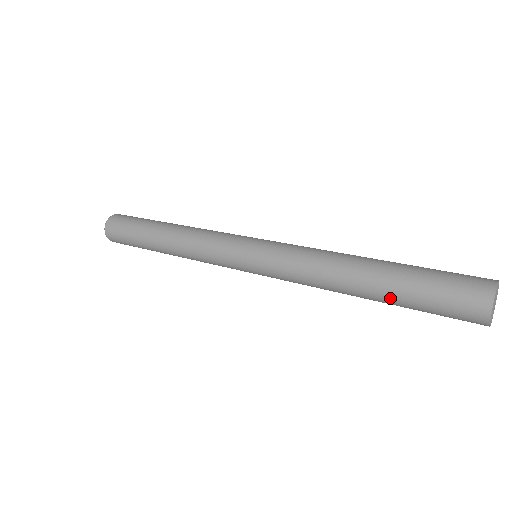
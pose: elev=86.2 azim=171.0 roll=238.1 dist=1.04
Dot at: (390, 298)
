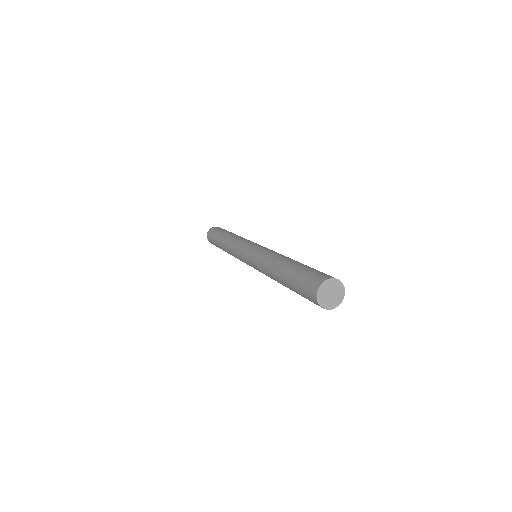
Dot at: (286, 281)
